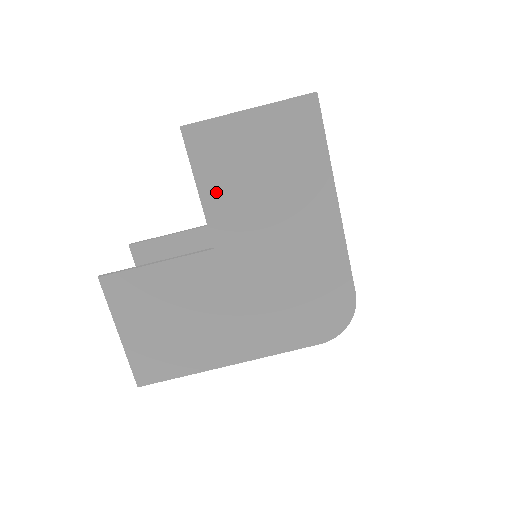
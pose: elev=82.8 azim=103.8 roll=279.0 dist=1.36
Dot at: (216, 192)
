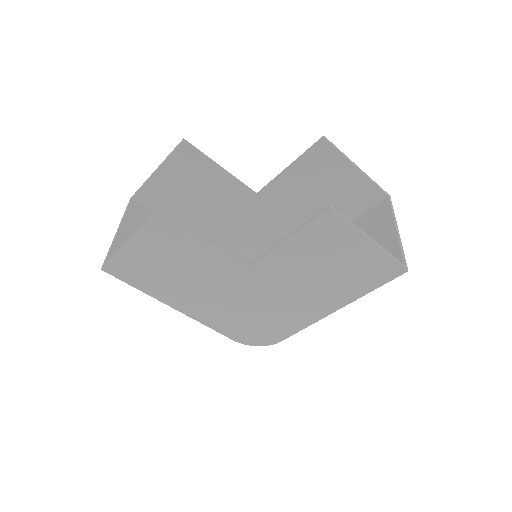
Dot at: (294, 250)
